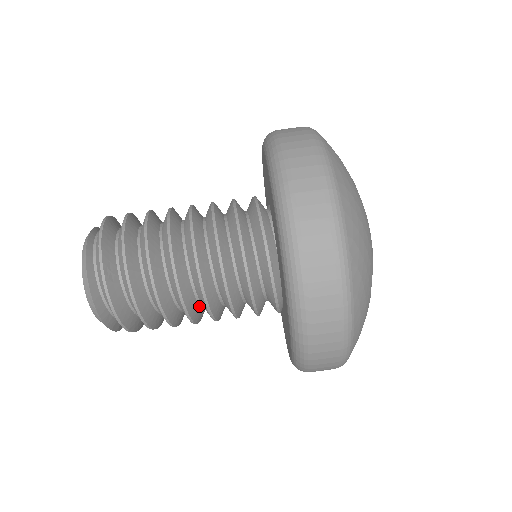
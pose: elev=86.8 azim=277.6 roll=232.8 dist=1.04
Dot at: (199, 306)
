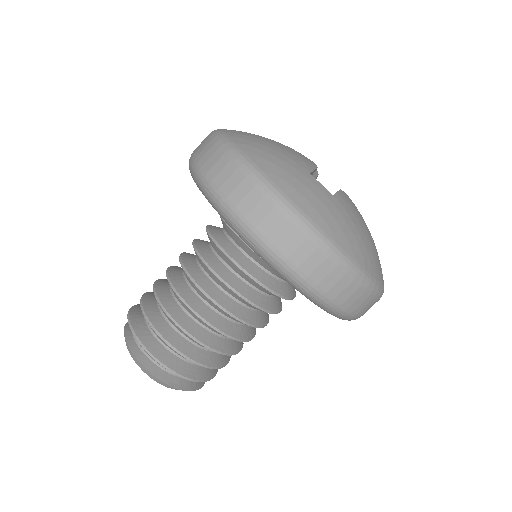
Dot at: (220, 315)
